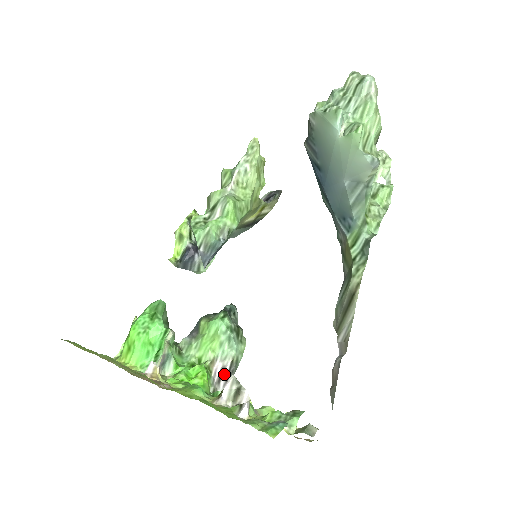
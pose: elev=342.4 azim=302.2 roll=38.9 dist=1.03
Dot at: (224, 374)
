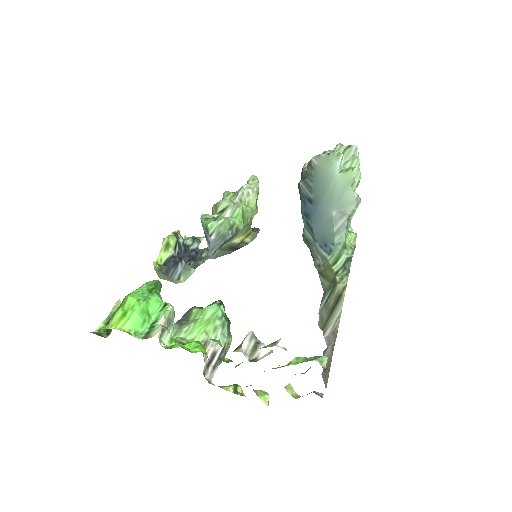
Dot at: (214, 359)
